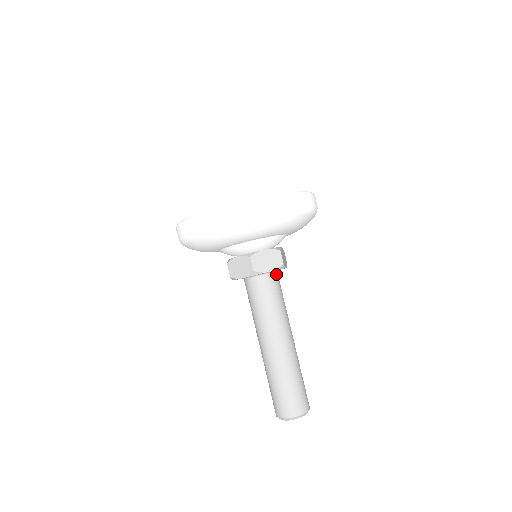
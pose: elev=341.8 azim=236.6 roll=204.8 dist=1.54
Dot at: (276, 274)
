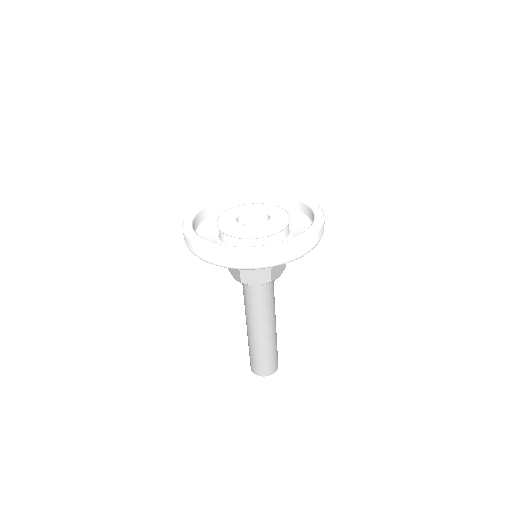
Dot at: occluded
